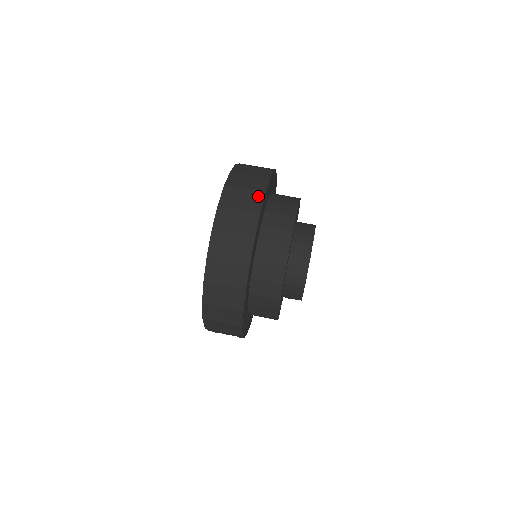
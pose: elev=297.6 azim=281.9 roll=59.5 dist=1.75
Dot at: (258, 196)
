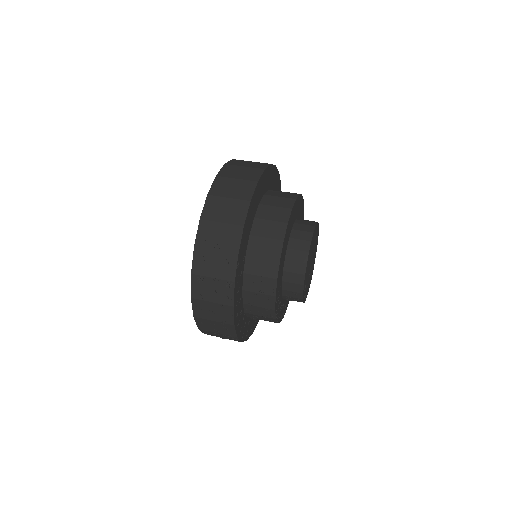
Dot at: (257, 171)
